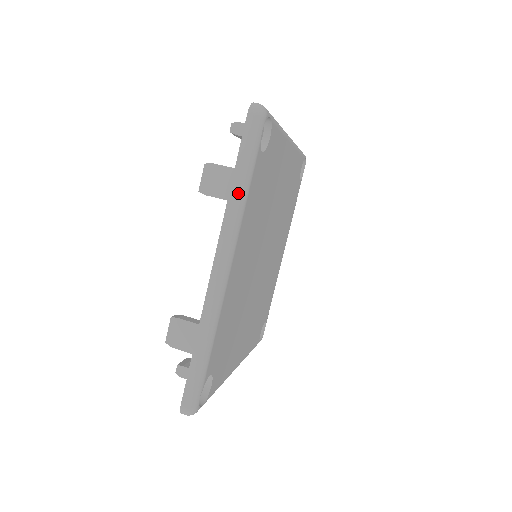
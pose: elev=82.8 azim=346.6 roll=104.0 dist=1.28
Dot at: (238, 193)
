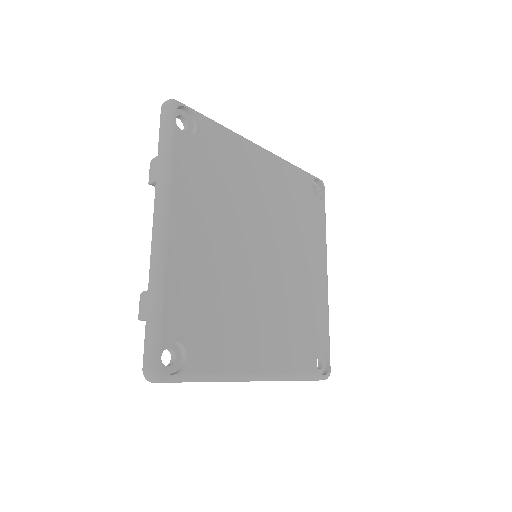
Dot at: (162, 163)
